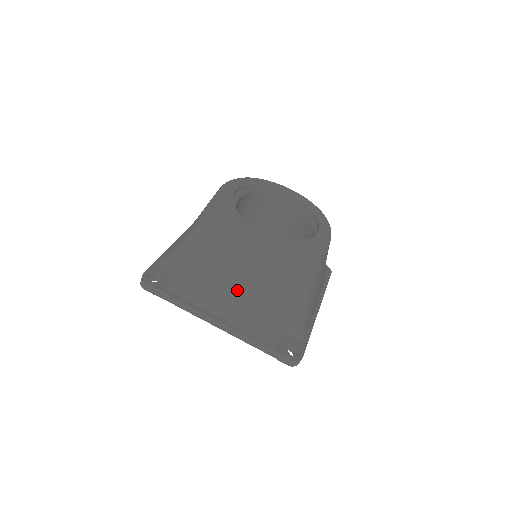
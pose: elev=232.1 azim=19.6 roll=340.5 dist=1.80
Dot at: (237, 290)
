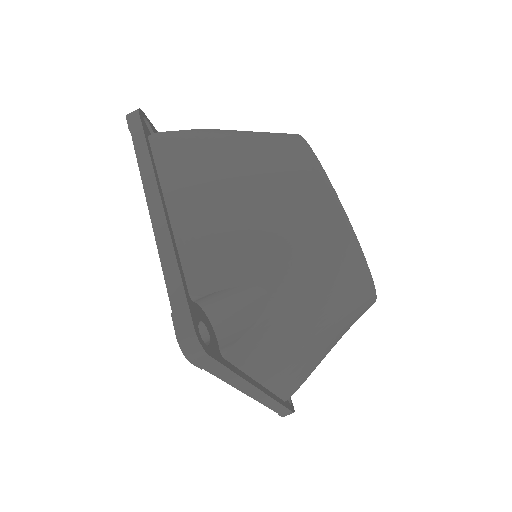
Dot at: (229, 192)
